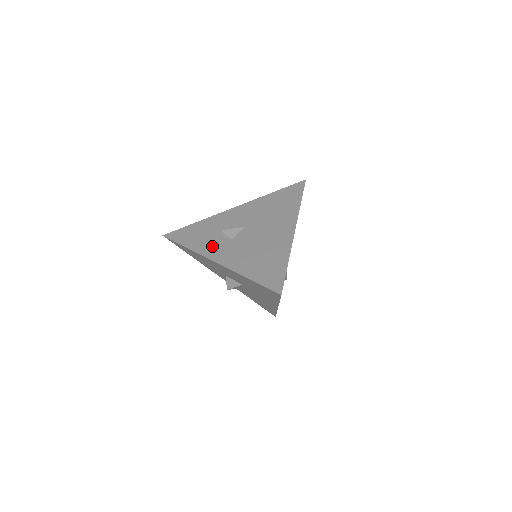
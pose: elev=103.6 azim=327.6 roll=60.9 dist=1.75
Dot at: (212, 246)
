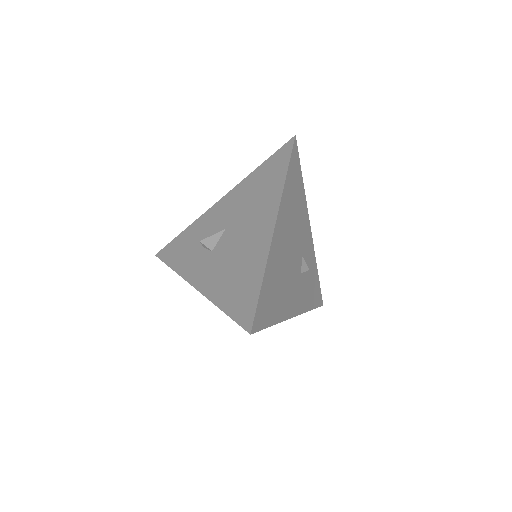
Dot at: (193, 264)
